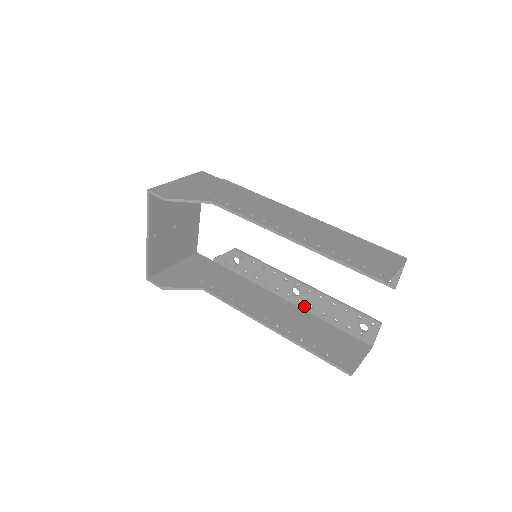
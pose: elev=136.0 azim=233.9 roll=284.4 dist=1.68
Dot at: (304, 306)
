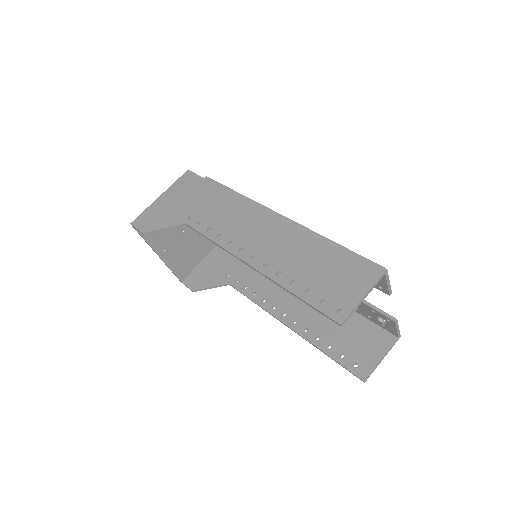
Dot at: occluded
